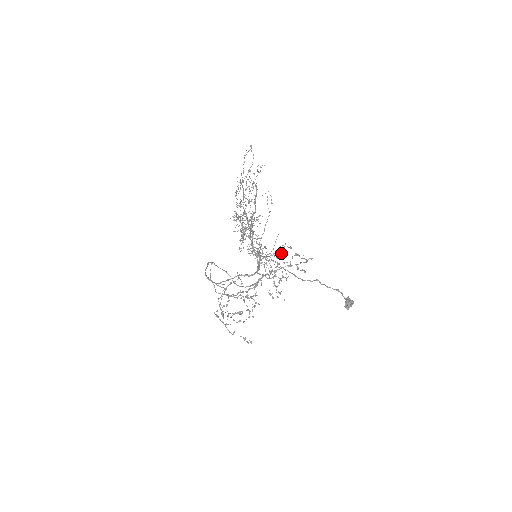
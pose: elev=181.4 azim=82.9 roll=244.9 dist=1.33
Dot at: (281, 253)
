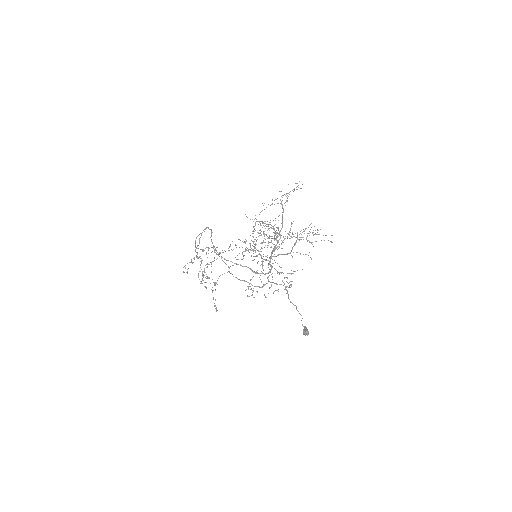
Dot at: occluded
